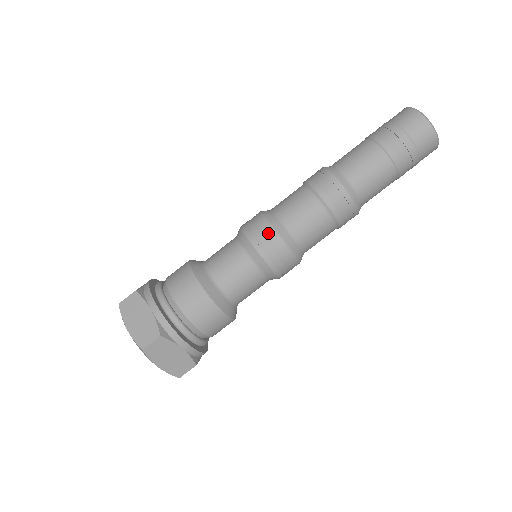
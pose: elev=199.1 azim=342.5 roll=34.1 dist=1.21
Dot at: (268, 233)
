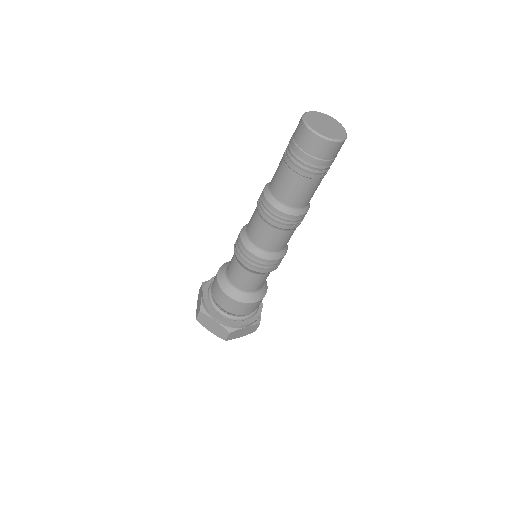
Dot at: (238, 240)
